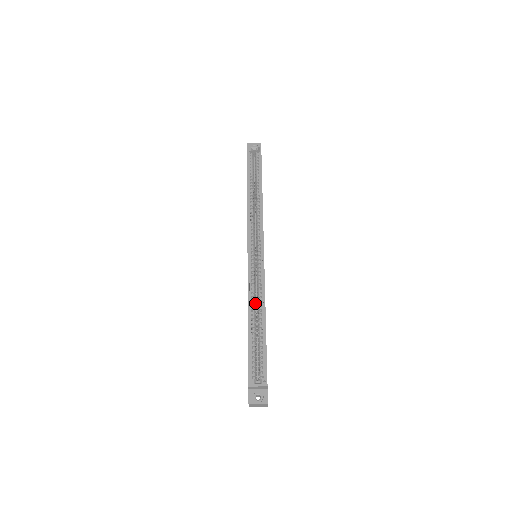
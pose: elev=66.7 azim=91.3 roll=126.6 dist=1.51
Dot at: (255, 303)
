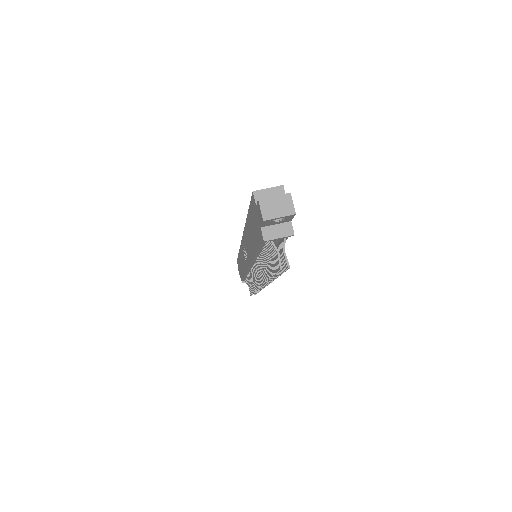
Dot at: occluded
